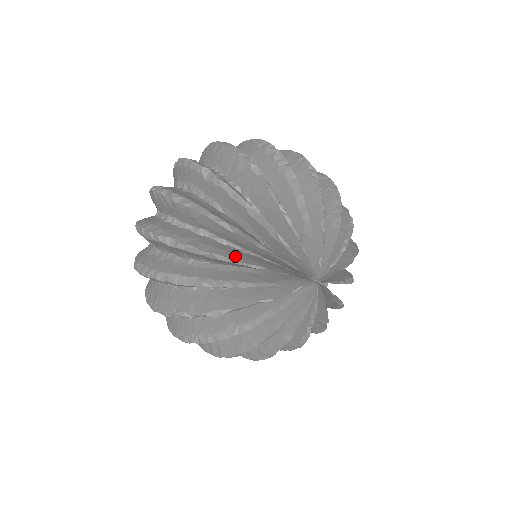
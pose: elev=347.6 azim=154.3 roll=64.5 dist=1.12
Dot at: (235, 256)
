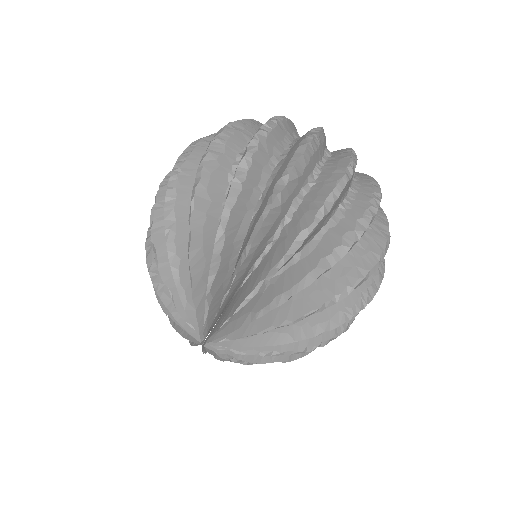
Dot at: (198, 253)
